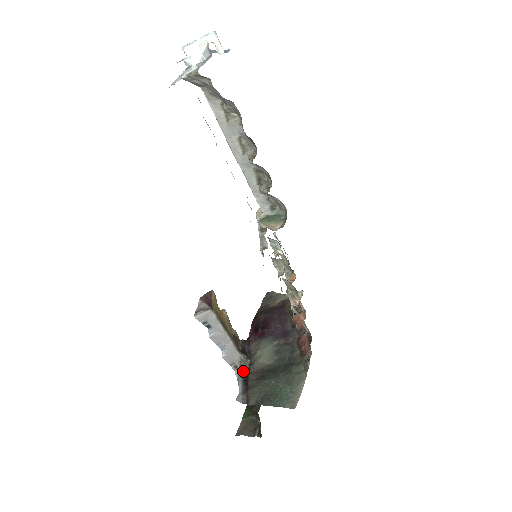
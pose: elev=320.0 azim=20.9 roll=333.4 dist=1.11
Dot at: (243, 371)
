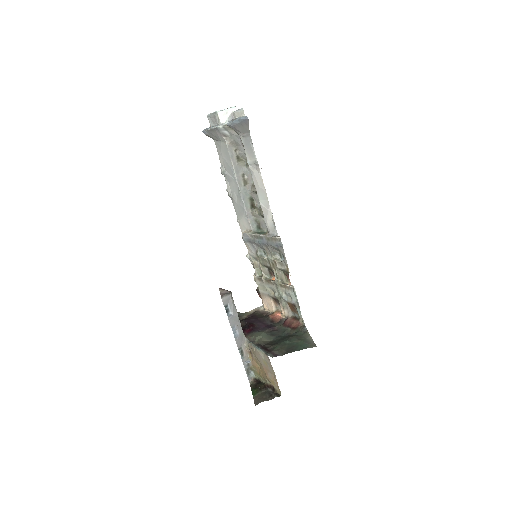
Dot at: (257, 345)
